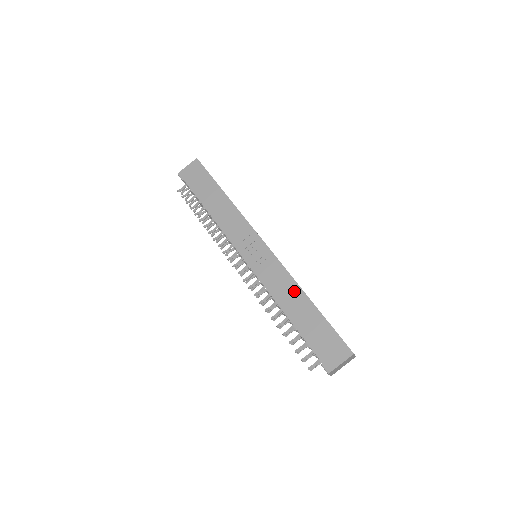
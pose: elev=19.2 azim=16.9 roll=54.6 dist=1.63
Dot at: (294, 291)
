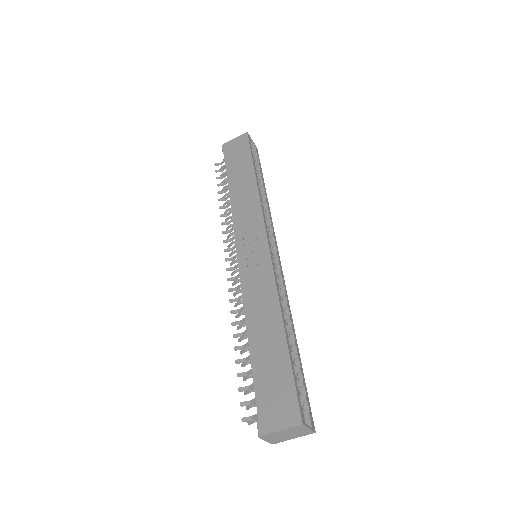
Dot at: (271, 310)
